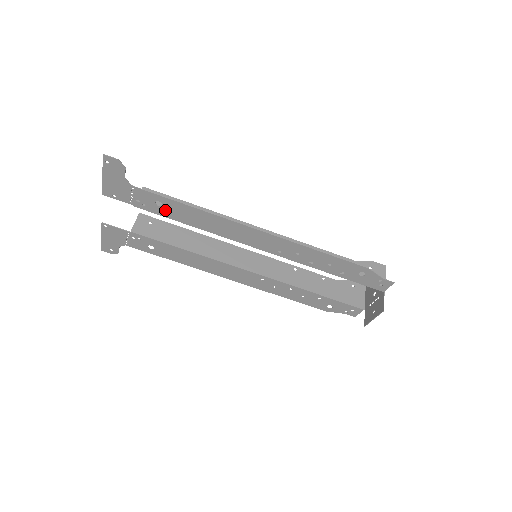
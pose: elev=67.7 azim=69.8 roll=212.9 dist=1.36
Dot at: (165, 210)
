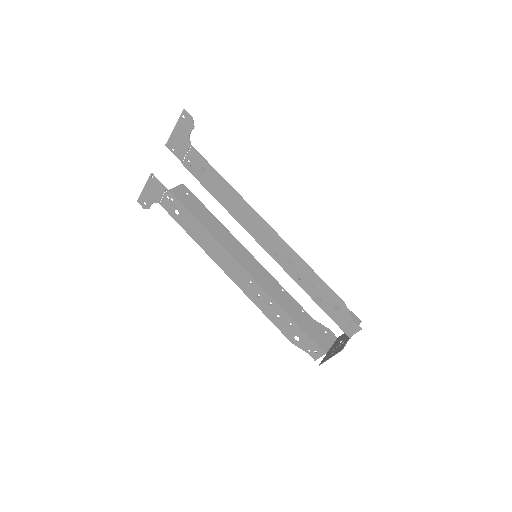
Dot at: (205, 178)
